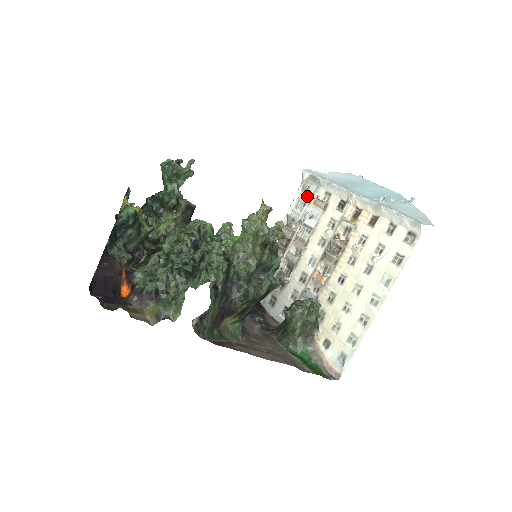
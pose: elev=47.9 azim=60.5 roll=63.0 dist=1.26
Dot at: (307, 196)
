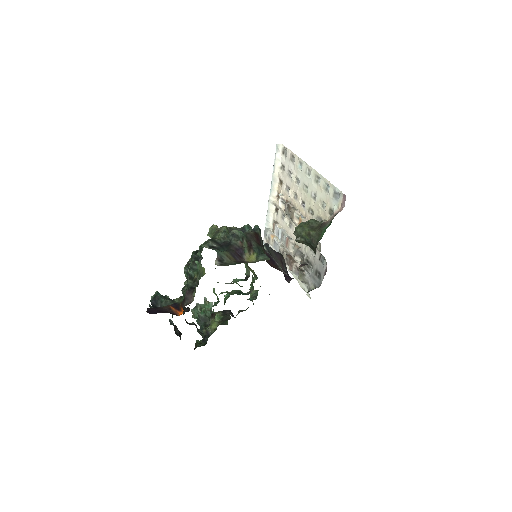
Dot at: (271, 239)
